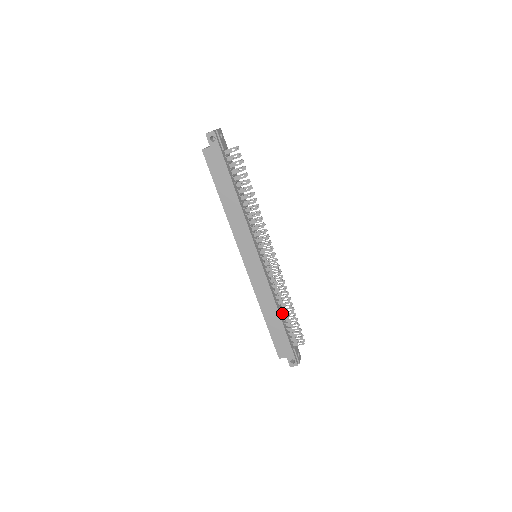
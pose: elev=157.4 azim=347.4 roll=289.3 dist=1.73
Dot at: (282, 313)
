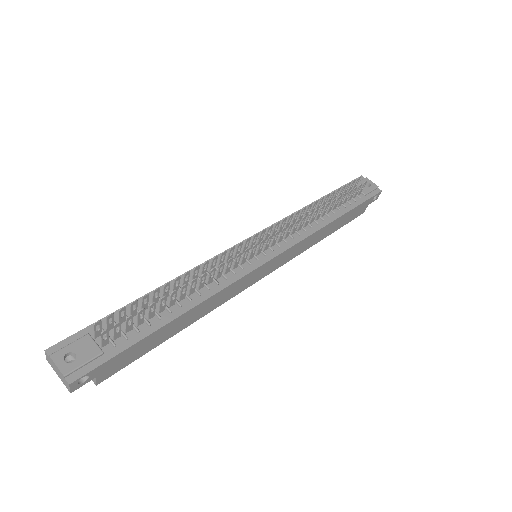
Dot at: (328, 213)
